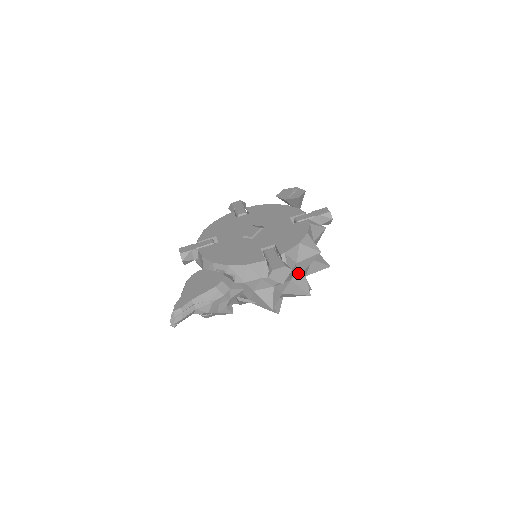
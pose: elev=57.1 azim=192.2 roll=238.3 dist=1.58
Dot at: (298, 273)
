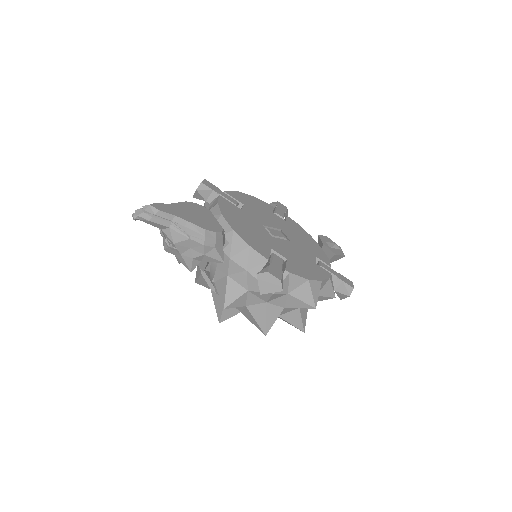
Dot at: (278, 304)
